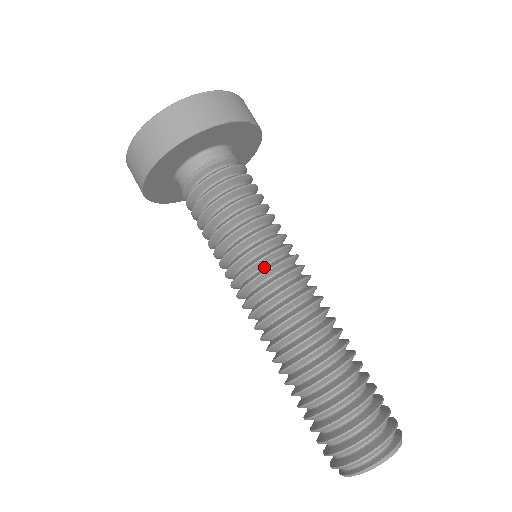
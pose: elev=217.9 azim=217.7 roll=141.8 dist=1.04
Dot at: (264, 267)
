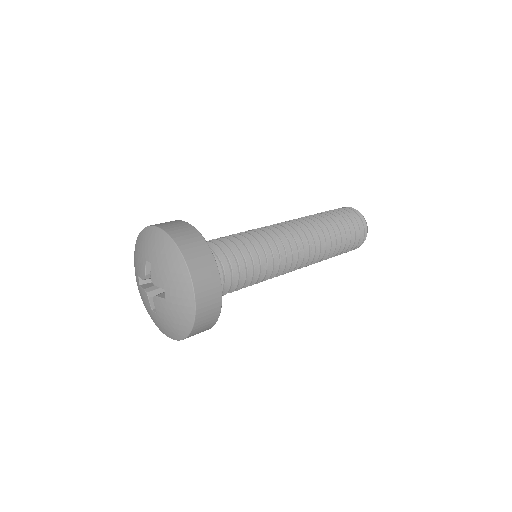
Dot at: occluded
